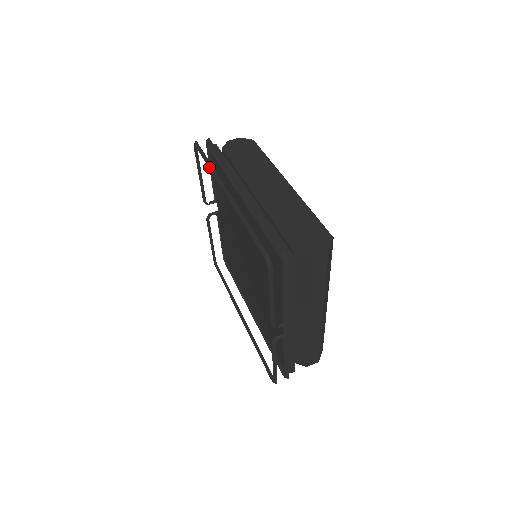
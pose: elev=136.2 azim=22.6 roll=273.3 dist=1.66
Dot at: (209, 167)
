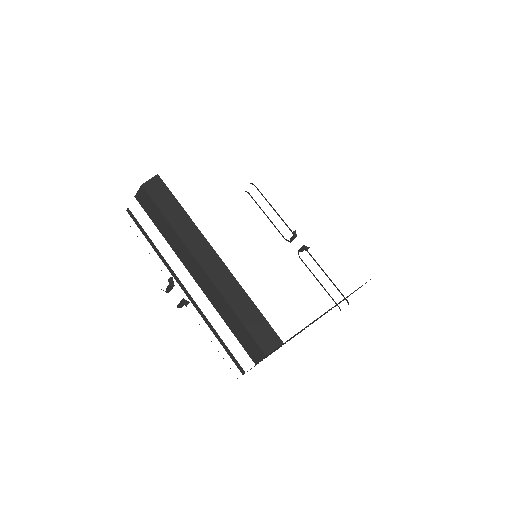
Dot at: occluded
